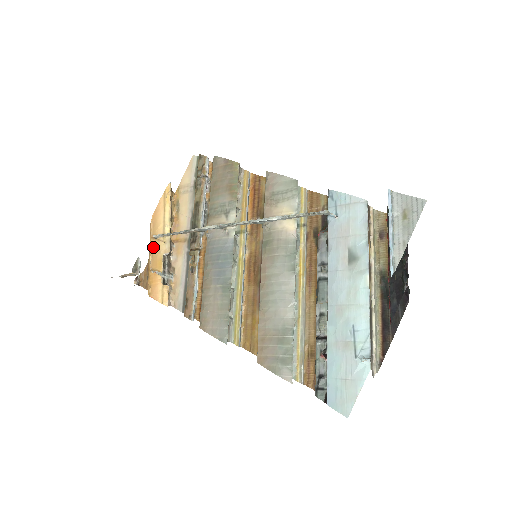
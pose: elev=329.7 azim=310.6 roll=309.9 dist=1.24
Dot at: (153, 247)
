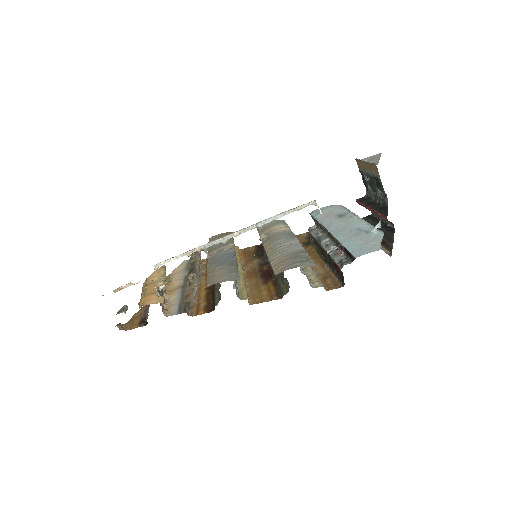
Dot at: (147, 288)
